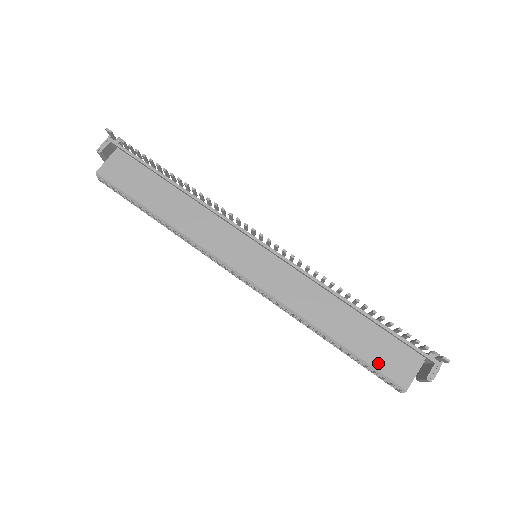
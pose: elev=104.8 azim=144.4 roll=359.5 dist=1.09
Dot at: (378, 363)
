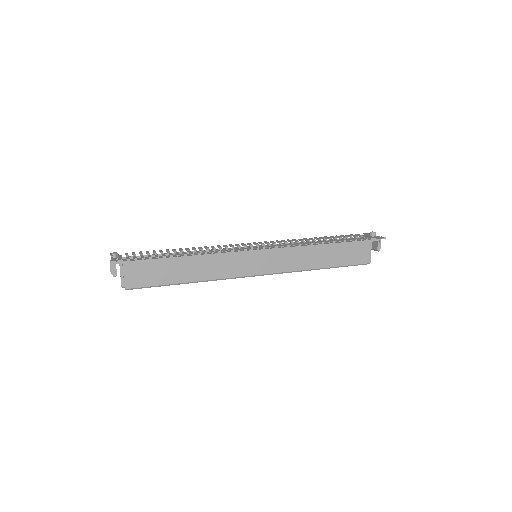
Dot at: (352, 262)
